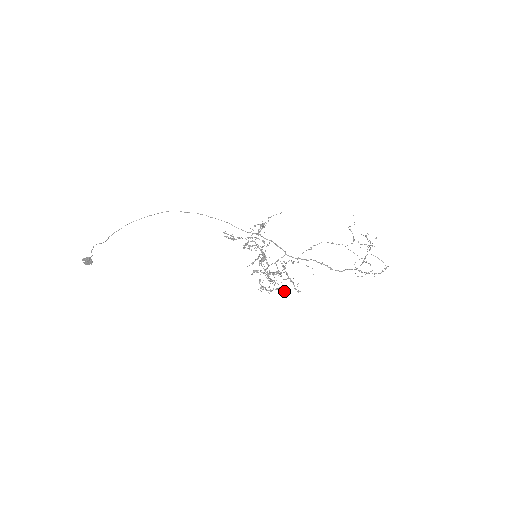
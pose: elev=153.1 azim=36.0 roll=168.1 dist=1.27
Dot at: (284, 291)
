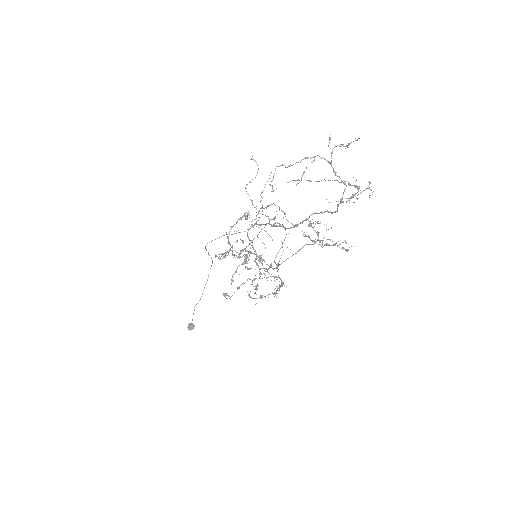
Dot at: occluded
